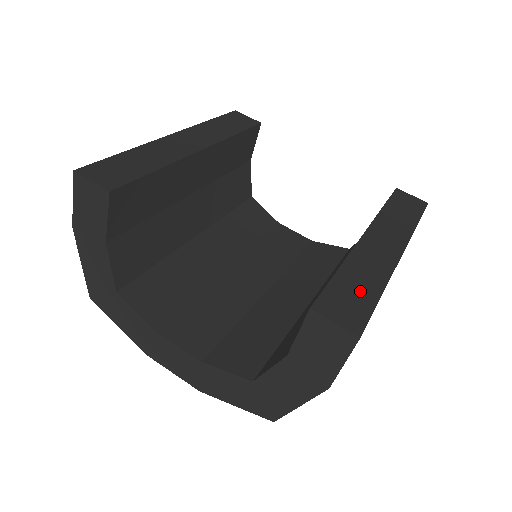
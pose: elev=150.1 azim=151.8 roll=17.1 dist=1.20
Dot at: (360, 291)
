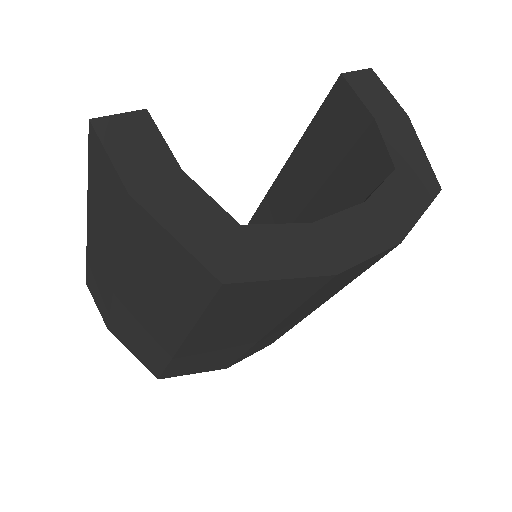
Dot at: occluded
